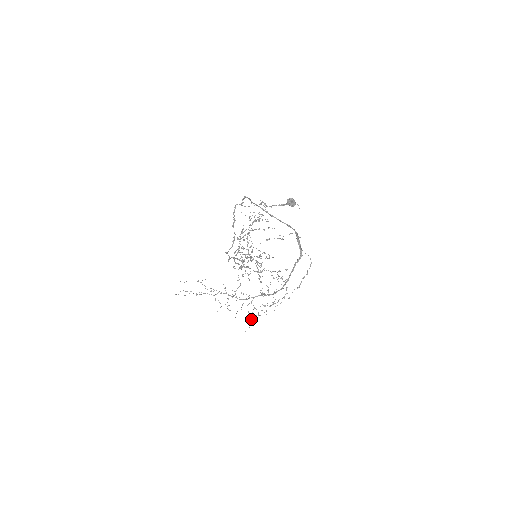
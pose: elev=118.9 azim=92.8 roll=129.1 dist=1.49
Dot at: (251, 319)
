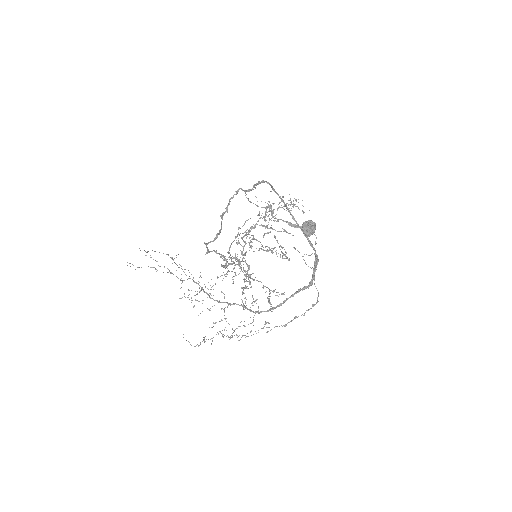
Dot at: occluded
